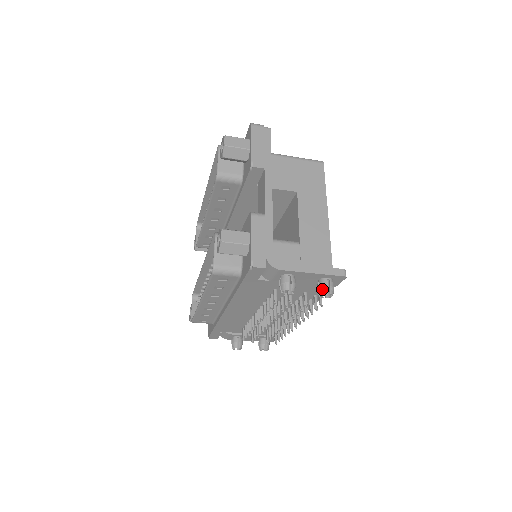
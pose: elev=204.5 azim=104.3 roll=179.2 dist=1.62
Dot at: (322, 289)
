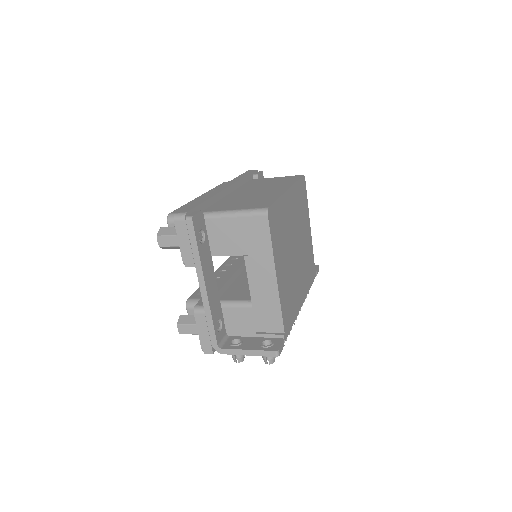
Dot at: occluded
